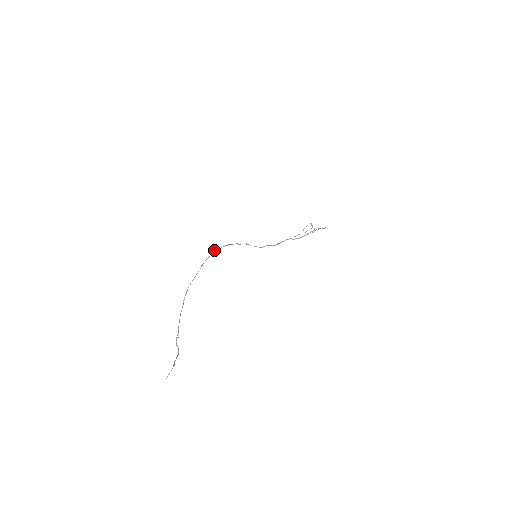
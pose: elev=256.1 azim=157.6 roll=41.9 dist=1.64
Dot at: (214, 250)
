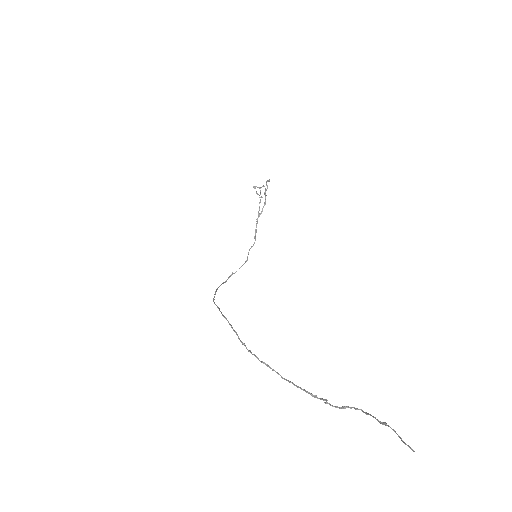
Dot at: occluded
